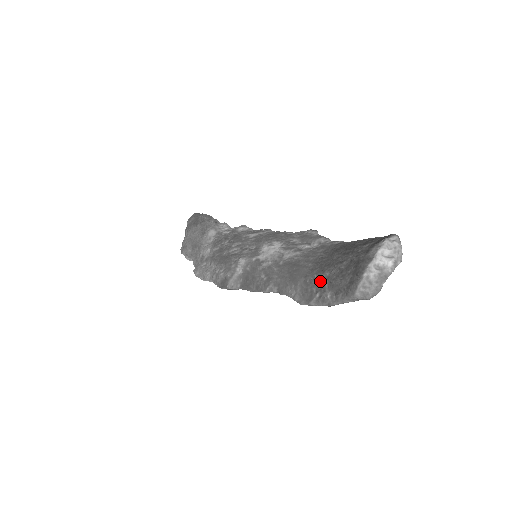
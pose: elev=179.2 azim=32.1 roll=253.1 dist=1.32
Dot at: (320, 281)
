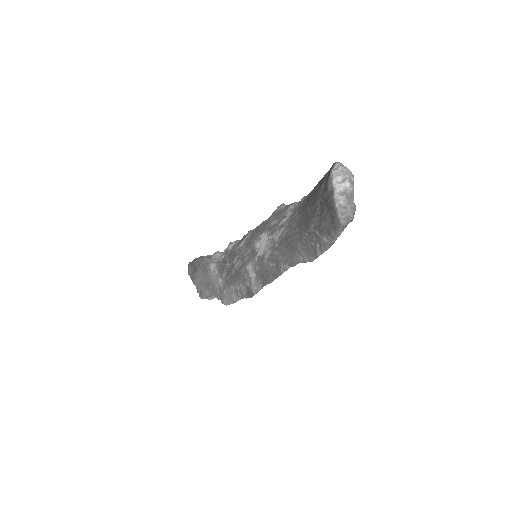
Dot at: (312, 235)
